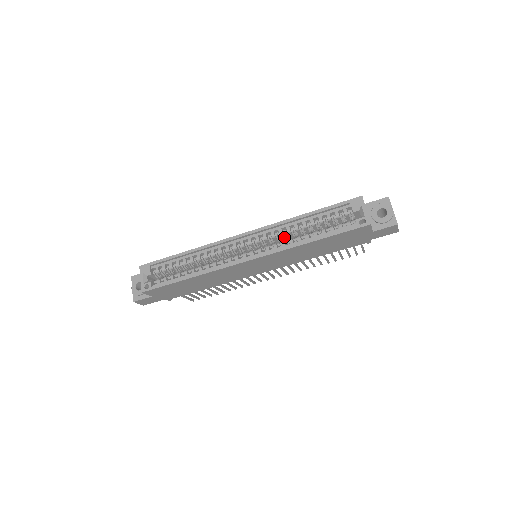
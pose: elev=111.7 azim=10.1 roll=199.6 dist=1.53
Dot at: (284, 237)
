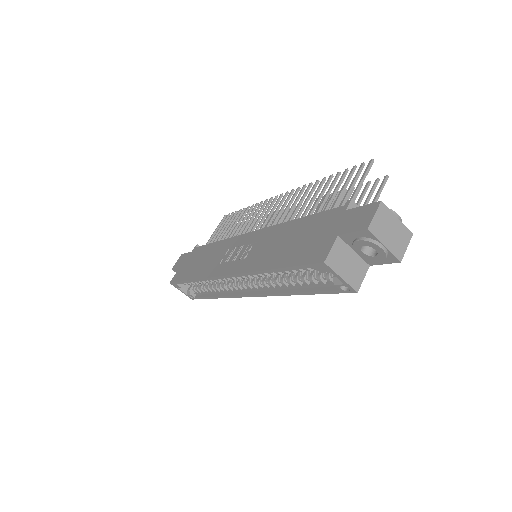
Dot at: occluded
